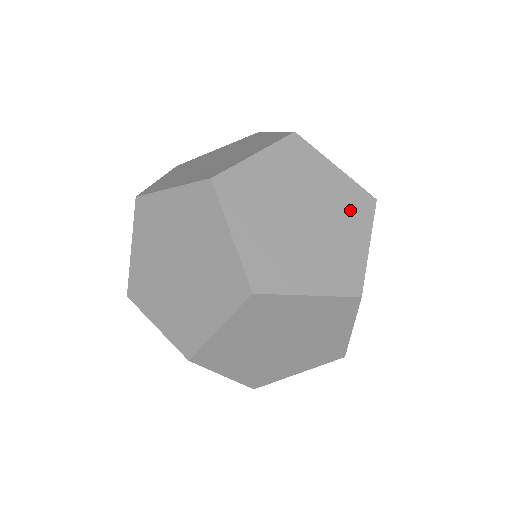
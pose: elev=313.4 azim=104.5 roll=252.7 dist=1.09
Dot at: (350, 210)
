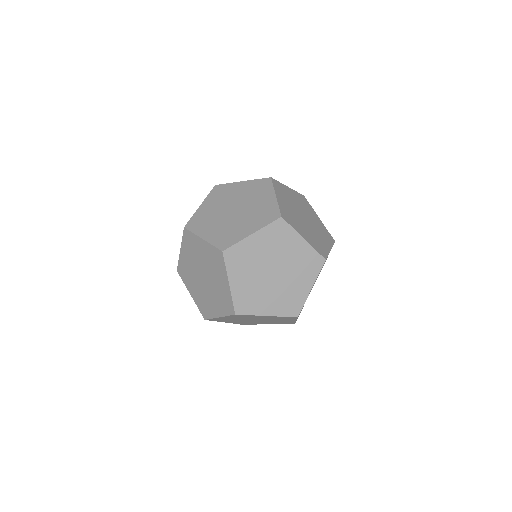
Dot at: (305, 267)
